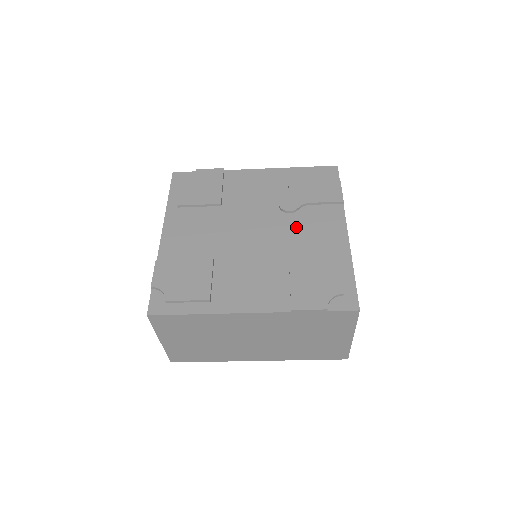
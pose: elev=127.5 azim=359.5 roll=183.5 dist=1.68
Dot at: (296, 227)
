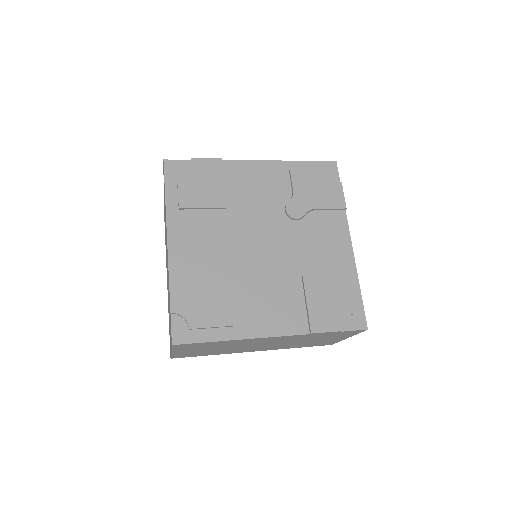
Dot at: (304, 237)
